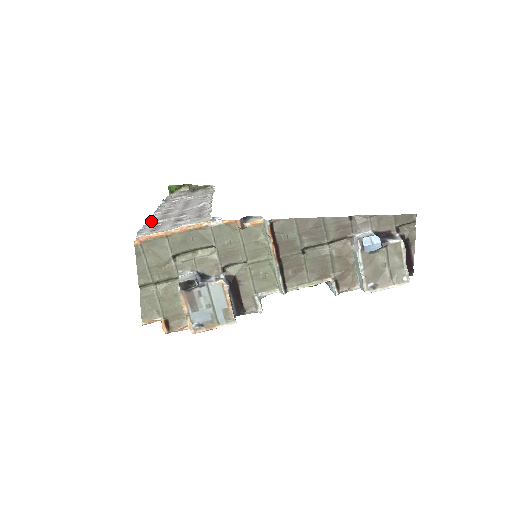
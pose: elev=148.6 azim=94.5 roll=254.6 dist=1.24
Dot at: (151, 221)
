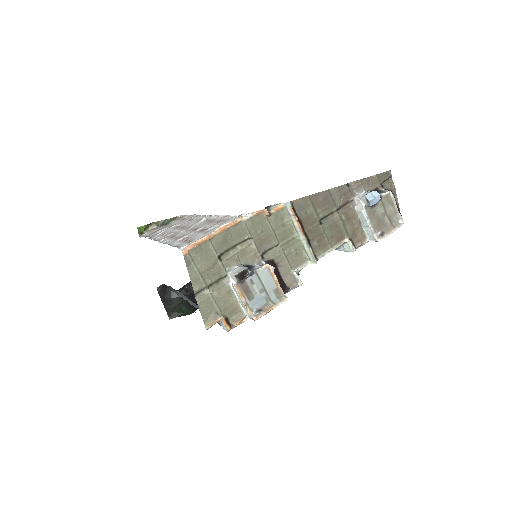
Dot at: (169, 243)
